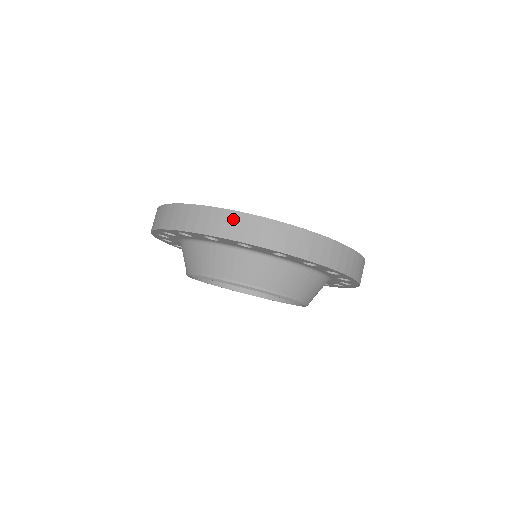
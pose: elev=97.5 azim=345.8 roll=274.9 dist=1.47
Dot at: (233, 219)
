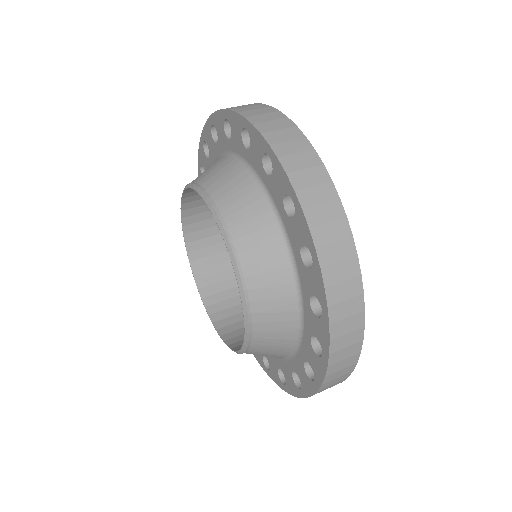
Dot at: occluded
